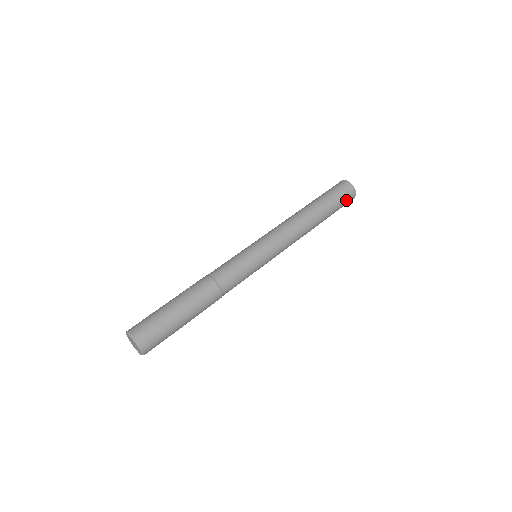
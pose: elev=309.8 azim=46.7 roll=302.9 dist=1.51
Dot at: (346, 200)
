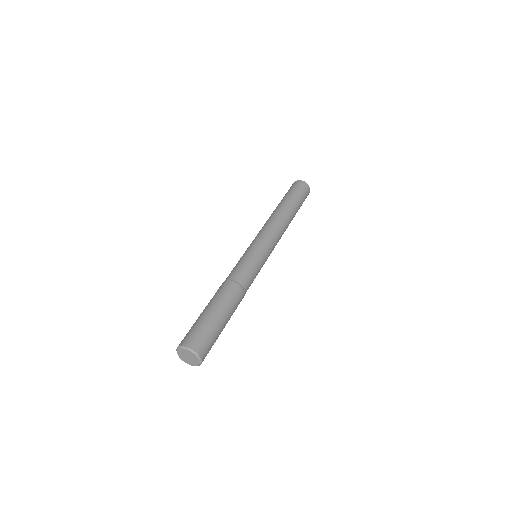
Dot at: (305, 194)
